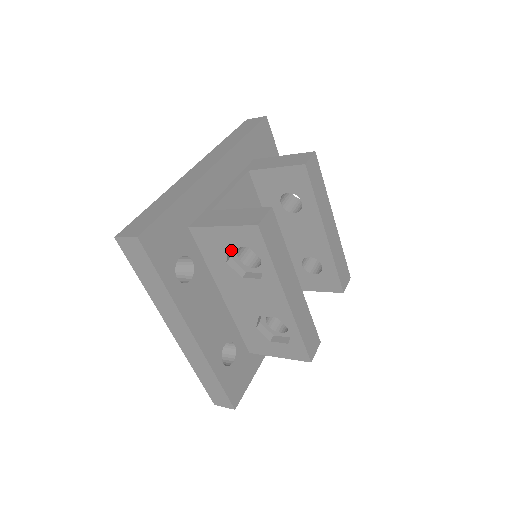
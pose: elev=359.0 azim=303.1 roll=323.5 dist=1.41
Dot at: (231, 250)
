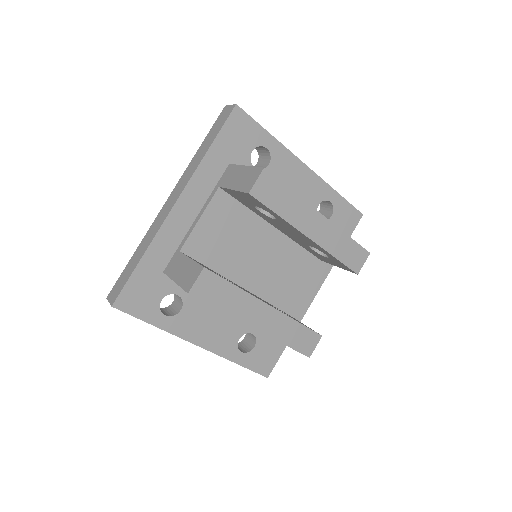
Dot at: occluded
